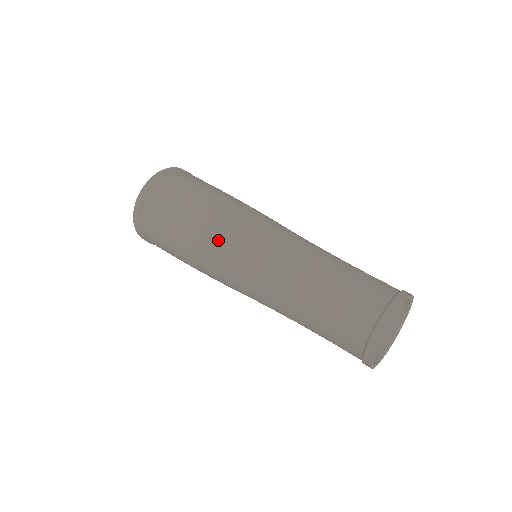
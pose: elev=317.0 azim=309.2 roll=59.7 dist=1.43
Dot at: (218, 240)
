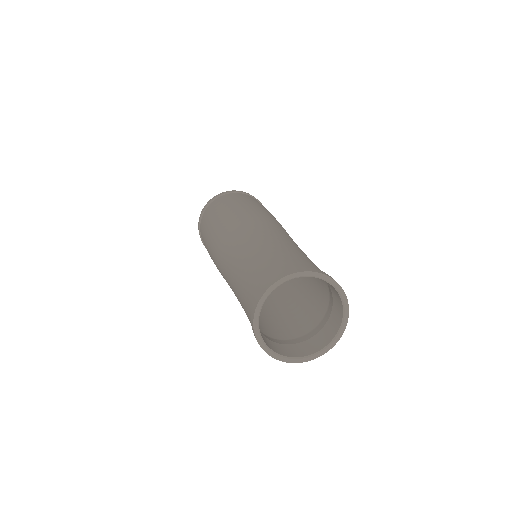
Dot at: (217, 235)
